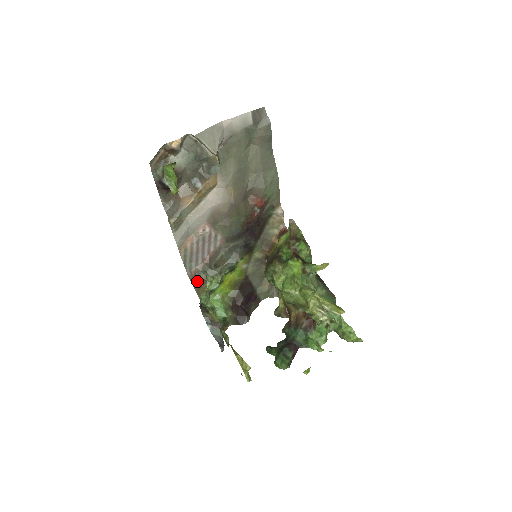
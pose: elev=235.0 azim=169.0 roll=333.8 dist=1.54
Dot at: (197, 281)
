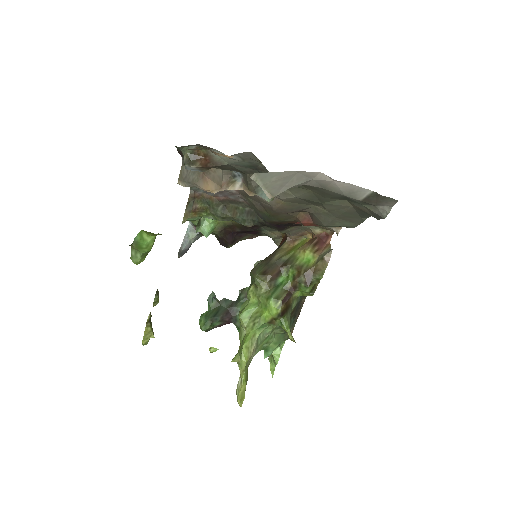
Dot at: (196, 203)
